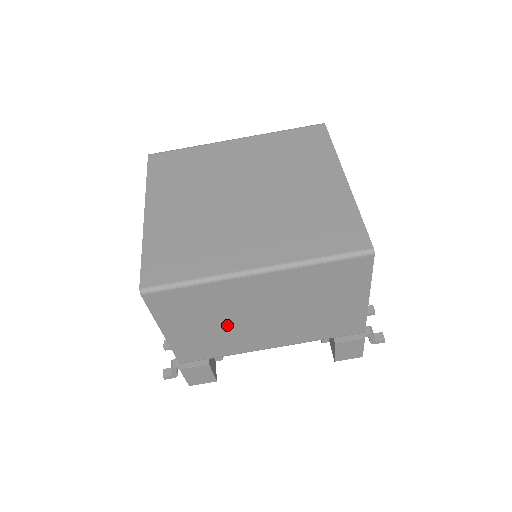
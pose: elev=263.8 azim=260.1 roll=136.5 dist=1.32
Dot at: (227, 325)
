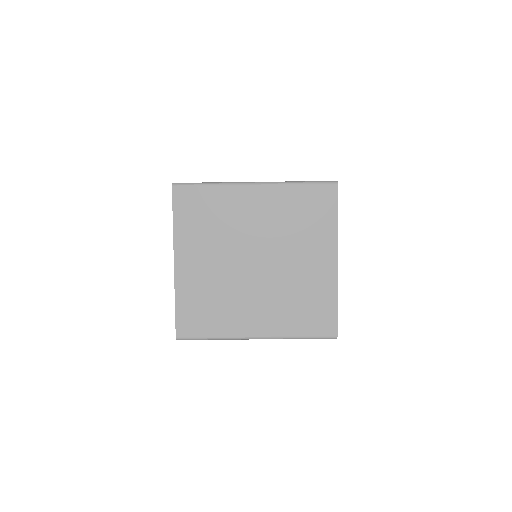
Dot at: occluded
